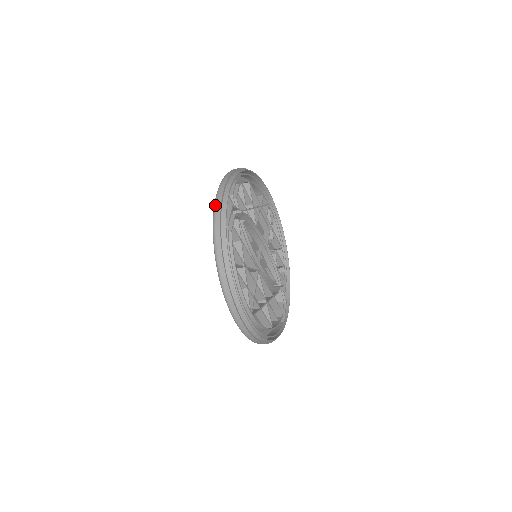
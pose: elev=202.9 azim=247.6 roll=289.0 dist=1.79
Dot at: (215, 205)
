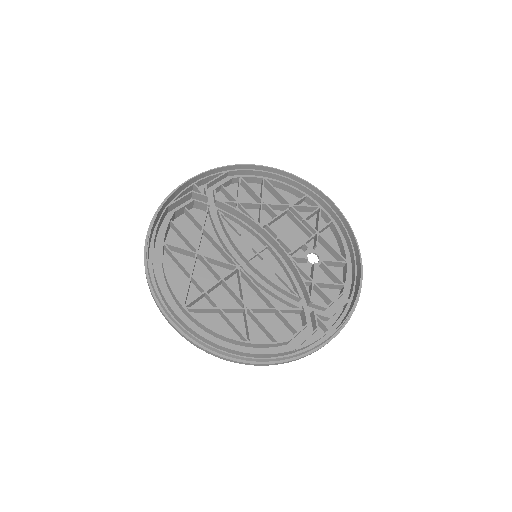
Dot at: occluded
